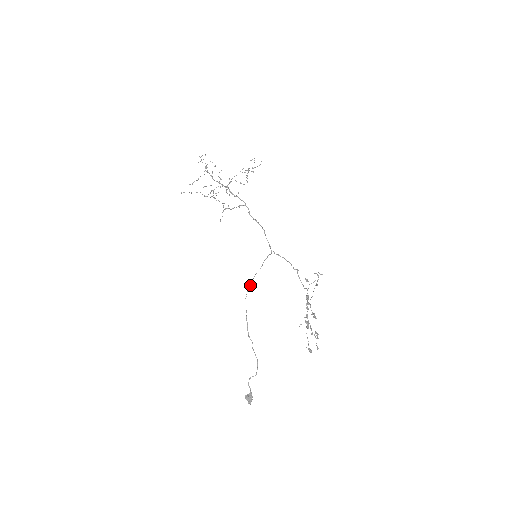
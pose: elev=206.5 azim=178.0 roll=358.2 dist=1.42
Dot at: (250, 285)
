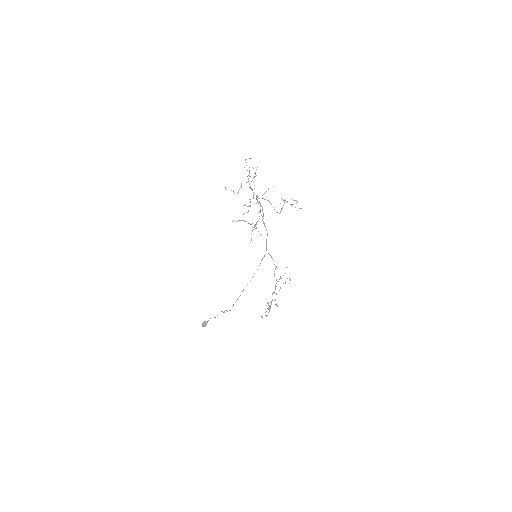
Dot at: occluded
